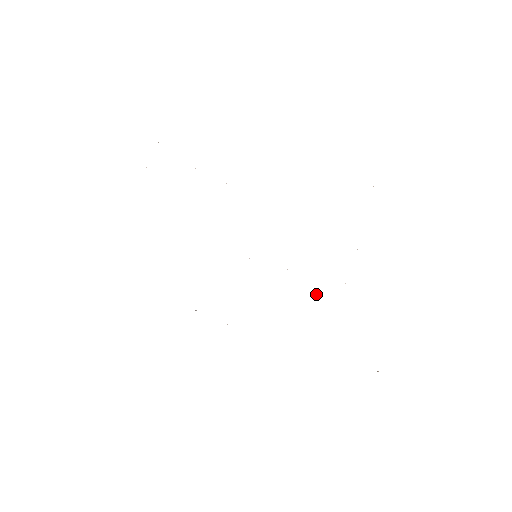
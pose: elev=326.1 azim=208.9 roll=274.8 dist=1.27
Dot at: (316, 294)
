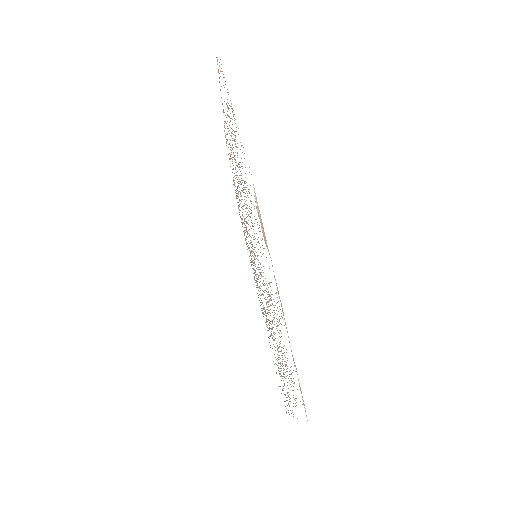
Dot at: occluded
